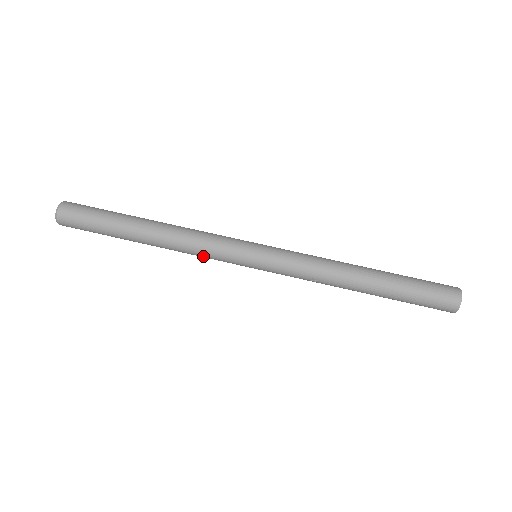
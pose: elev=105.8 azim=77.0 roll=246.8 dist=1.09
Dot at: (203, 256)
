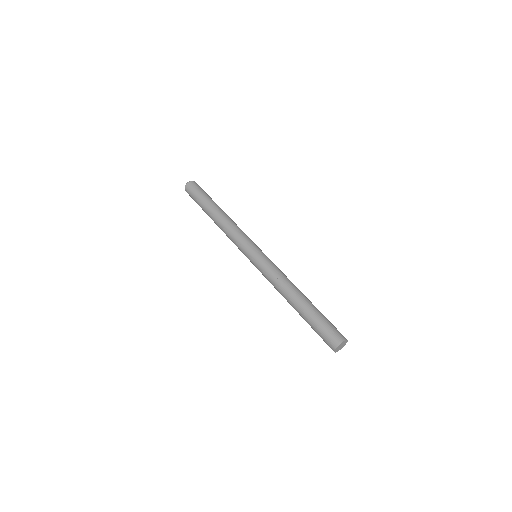
Dot at: (233, 236)
